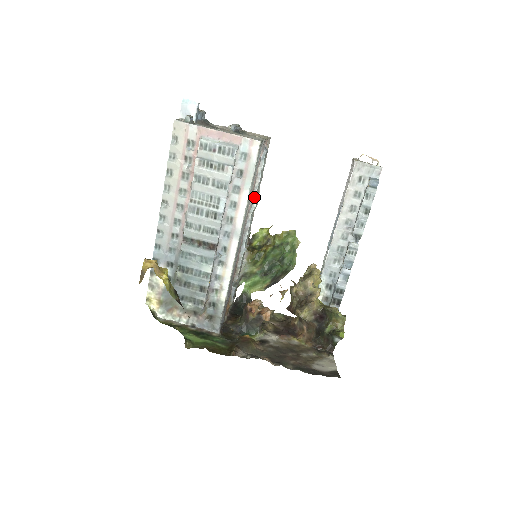
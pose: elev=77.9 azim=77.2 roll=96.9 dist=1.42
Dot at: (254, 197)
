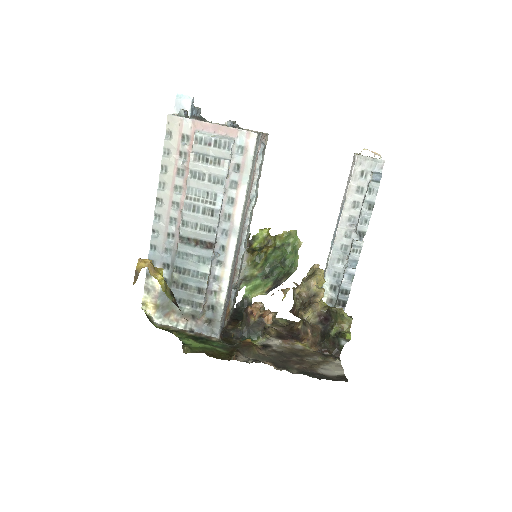
Dot at: (252, 194)
